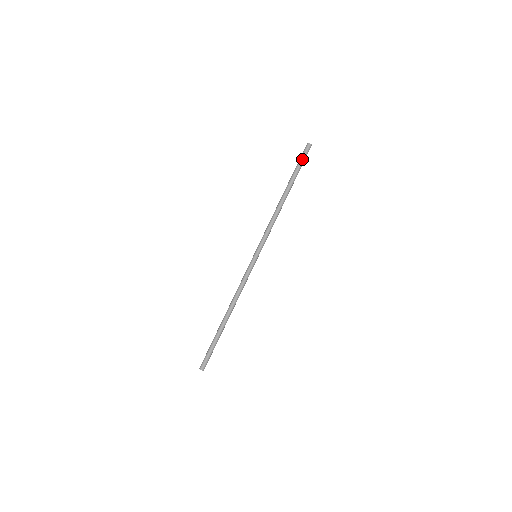
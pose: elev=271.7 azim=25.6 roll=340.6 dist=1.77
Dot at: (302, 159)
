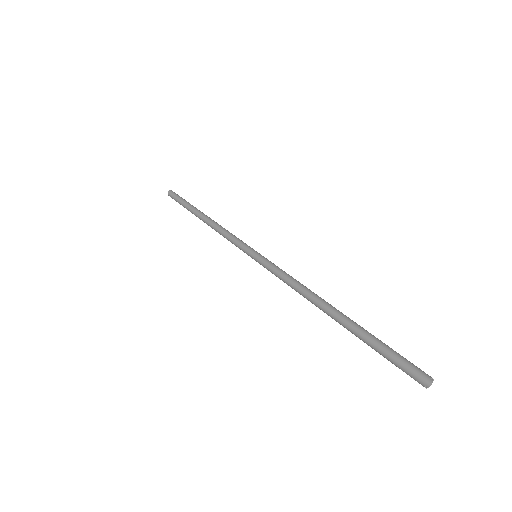
Dot at: (179, 197)
